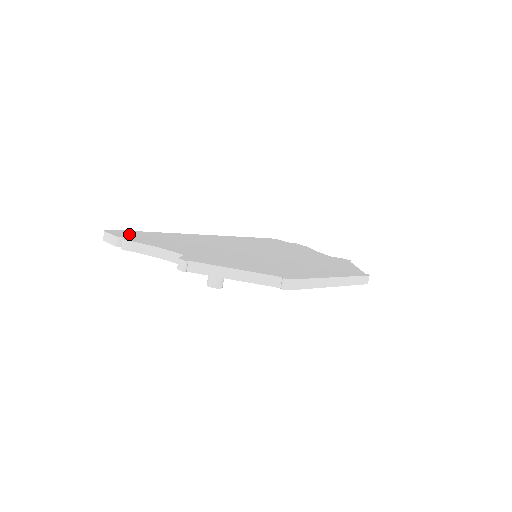
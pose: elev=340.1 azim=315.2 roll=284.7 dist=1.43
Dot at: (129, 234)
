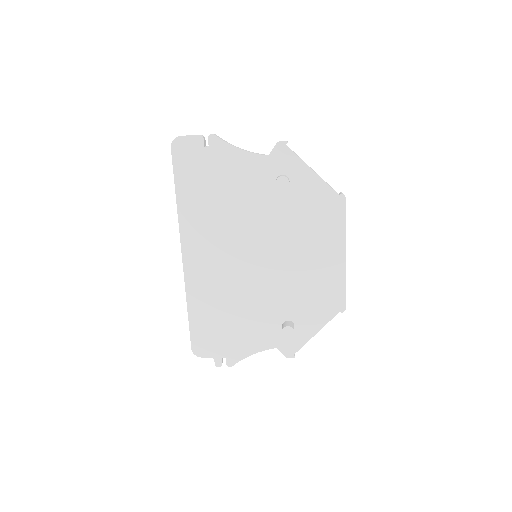
Dot at: occluded
